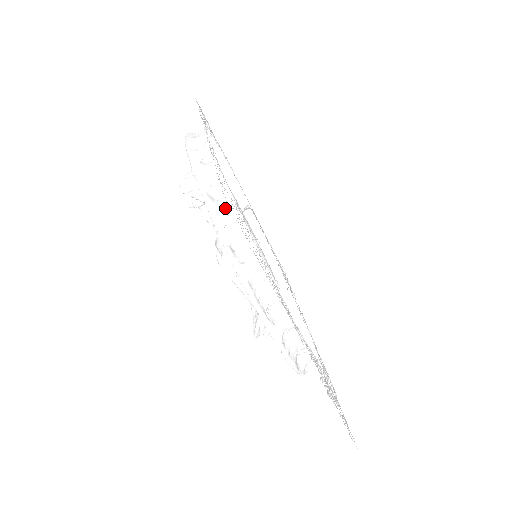
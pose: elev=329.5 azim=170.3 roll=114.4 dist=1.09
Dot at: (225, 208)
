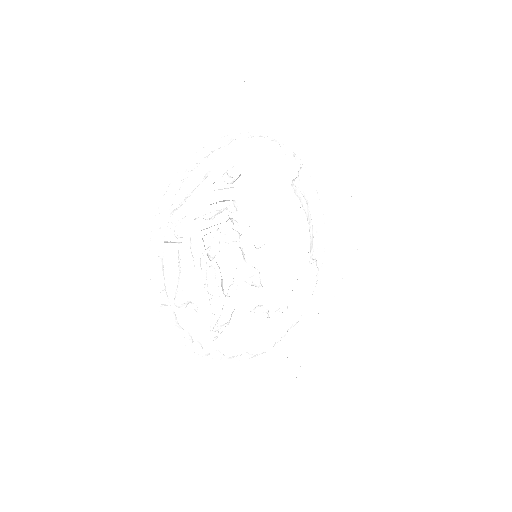
Dot at: (163, 279)
